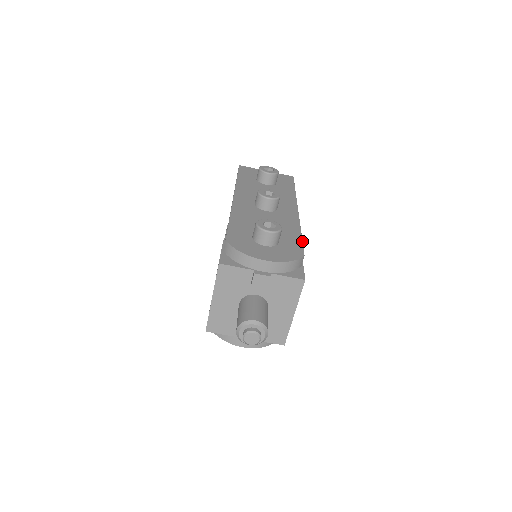
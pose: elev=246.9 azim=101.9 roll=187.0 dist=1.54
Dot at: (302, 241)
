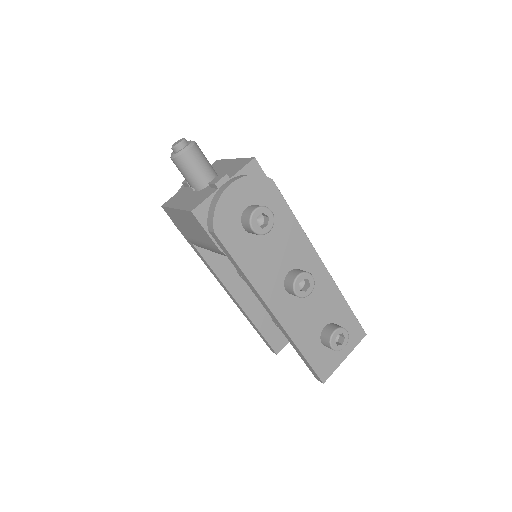
Dot at: occluded
